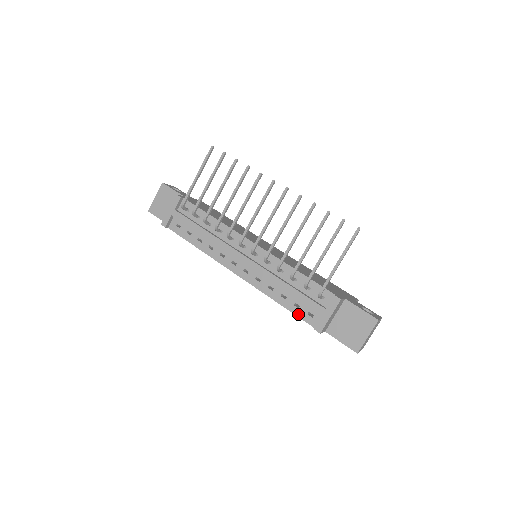
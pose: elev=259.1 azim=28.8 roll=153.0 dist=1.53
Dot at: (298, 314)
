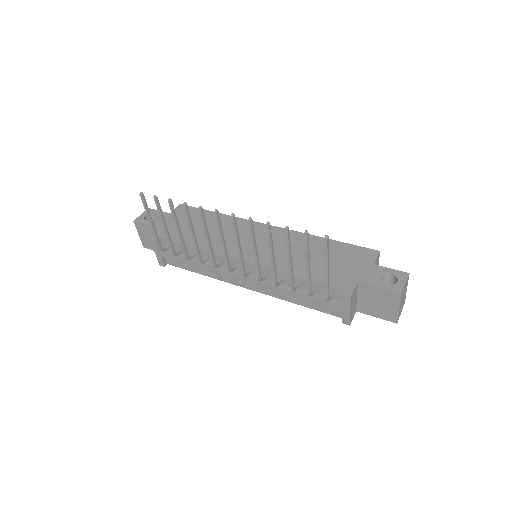
Dot at: (321, 310)
